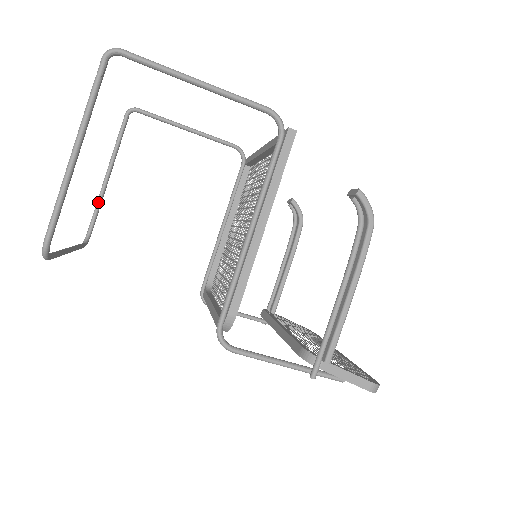
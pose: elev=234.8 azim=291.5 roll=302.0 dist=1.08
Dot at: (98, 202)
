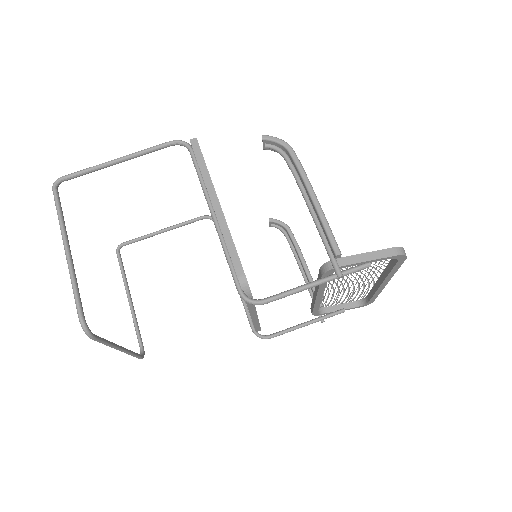
Dot at: (134, 322)
